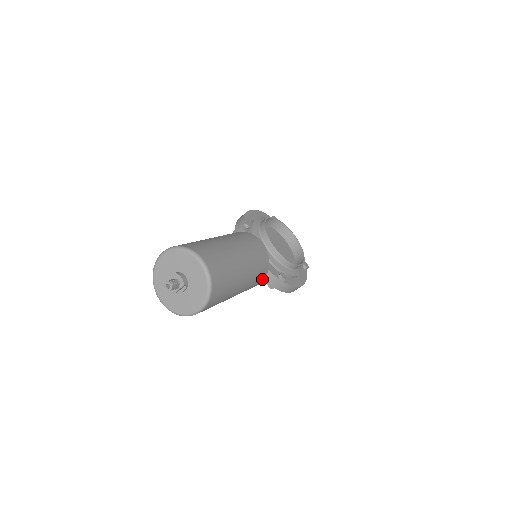
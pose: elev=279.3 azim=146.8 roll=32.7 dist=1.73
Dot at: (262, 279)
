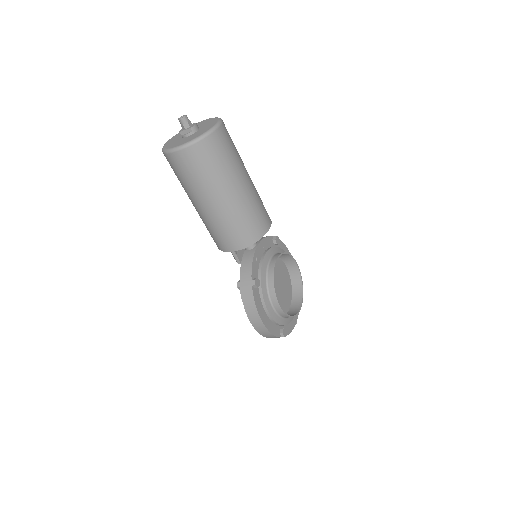
Dot at: (240, 244)
